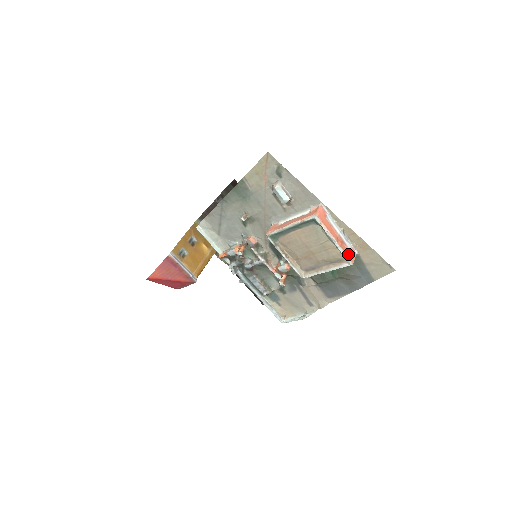
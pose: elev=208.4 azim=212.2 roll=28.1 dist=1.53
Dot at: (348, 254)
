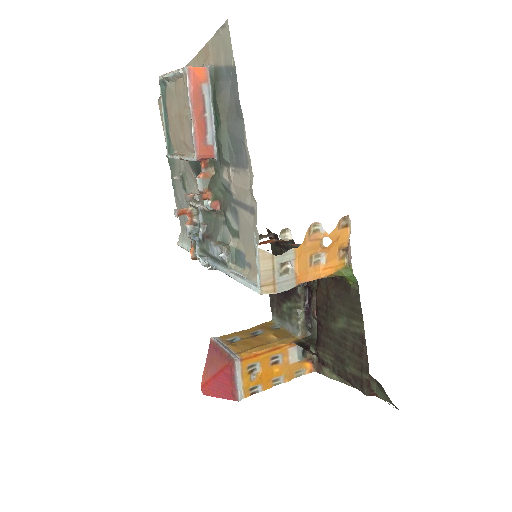
Dot at: occluded
